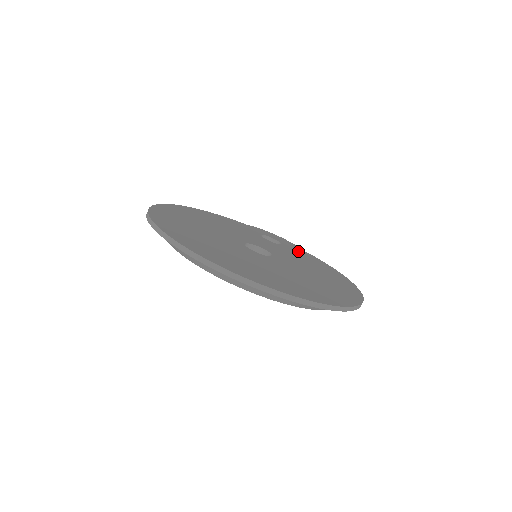
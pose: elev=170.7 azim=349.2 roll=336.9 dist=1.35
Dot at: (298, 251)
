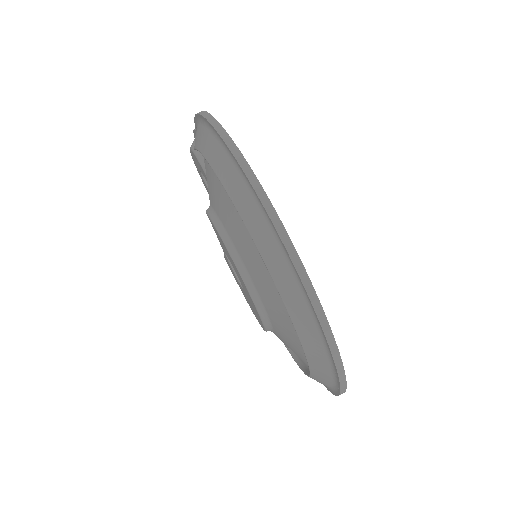
Dot at: occluded
